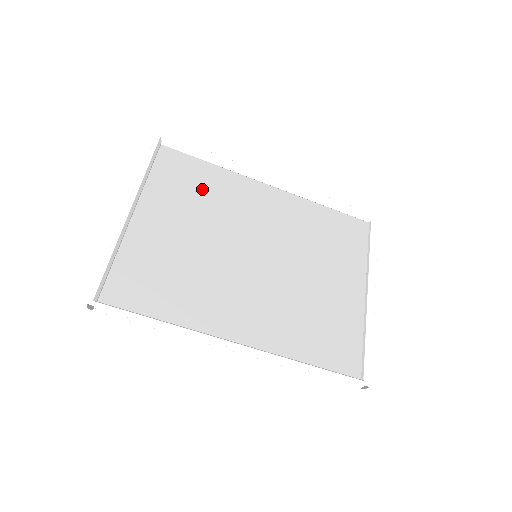
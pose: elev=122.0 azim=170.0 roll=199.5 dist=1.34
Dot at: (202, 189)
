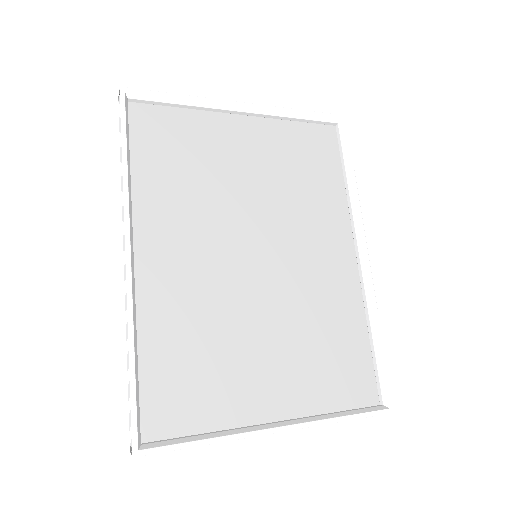
Dot at: (308, 178)
